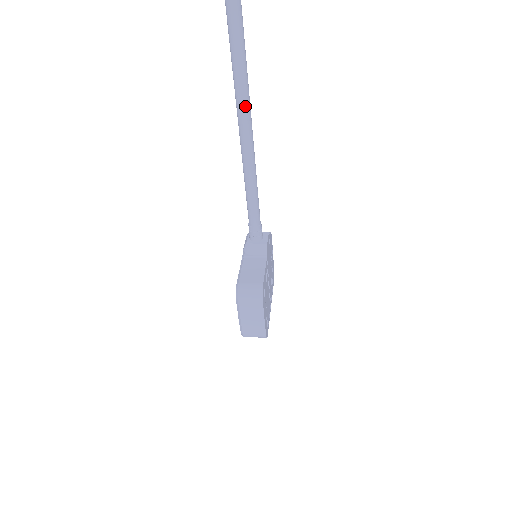
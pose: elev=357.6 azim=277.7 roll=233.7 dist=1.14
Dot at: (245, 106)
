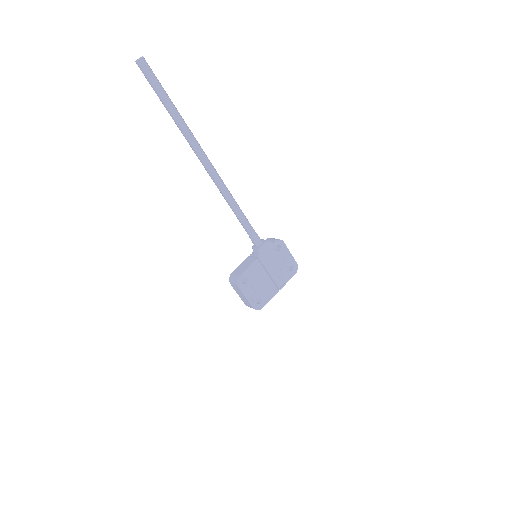
Dot at: (208, 171)
